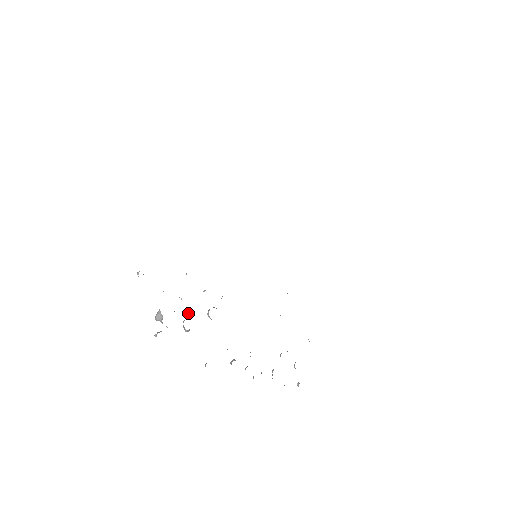
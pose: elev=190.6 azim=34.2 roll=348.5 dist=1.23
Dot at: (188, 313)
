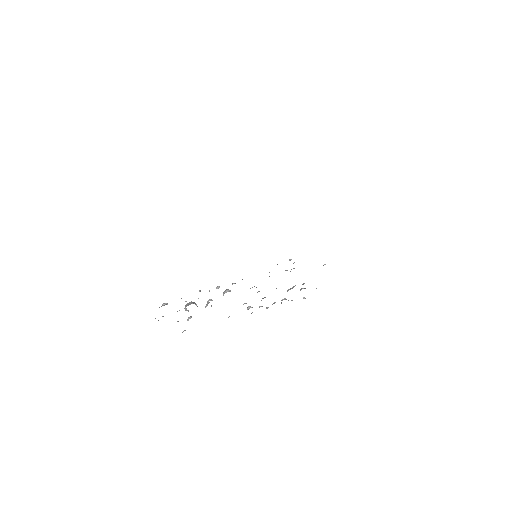
Dot at: occluded
